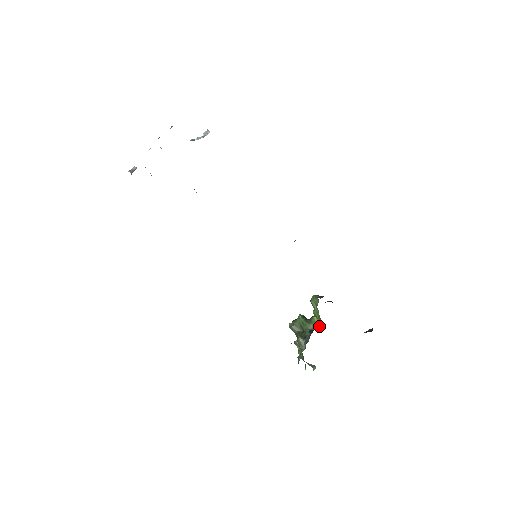
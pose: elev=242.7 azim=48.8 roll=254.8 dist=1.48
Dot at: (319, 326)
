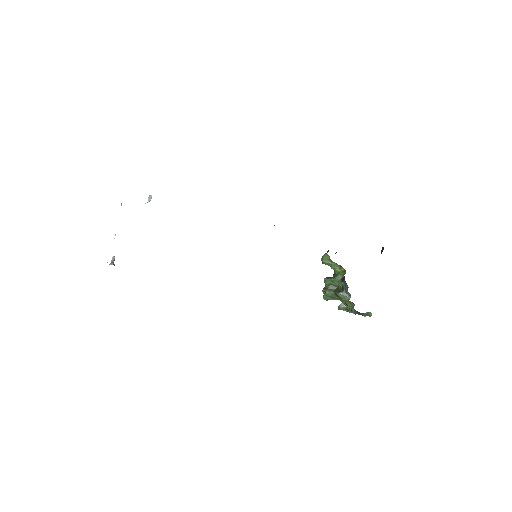
Dot at: (345, 271)
